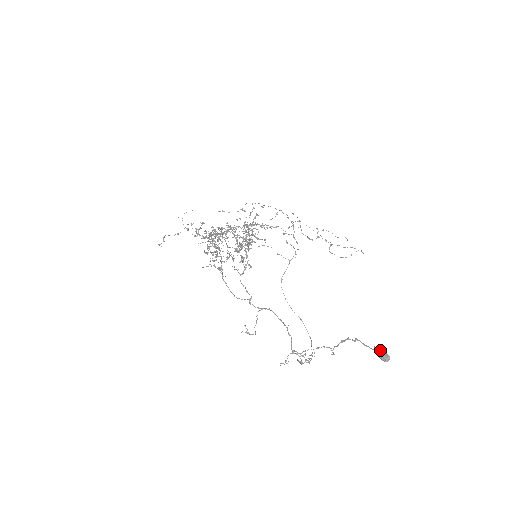
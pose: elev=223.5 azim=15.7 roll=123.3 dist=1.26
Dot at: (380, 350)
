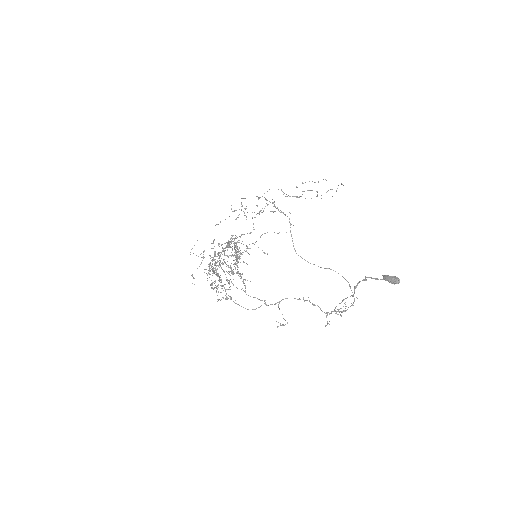
Dot at: (388, 277)
